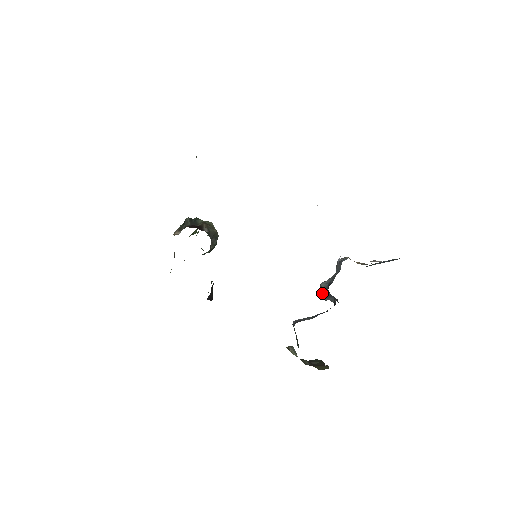
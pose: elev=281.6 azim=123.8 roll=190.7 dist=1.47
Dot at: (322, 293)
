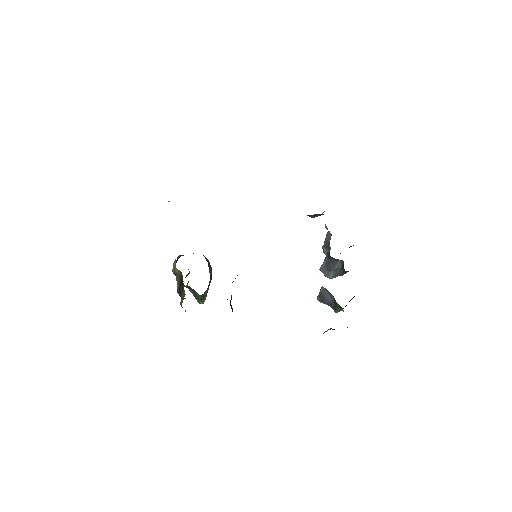
Dot at: (326, 272)
